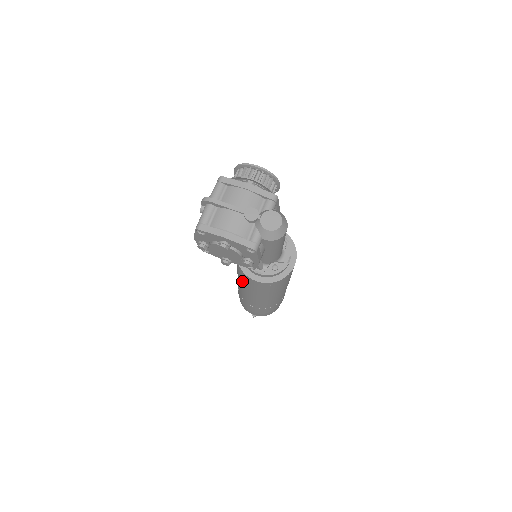
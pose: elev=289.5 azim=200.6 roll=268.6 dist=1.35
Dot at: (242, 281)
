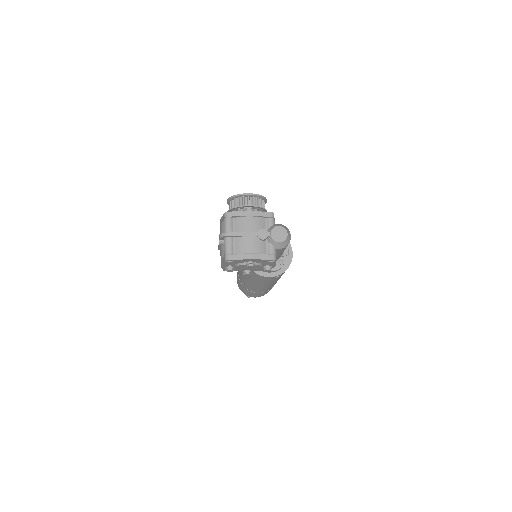
Dot at: (253, 279)
